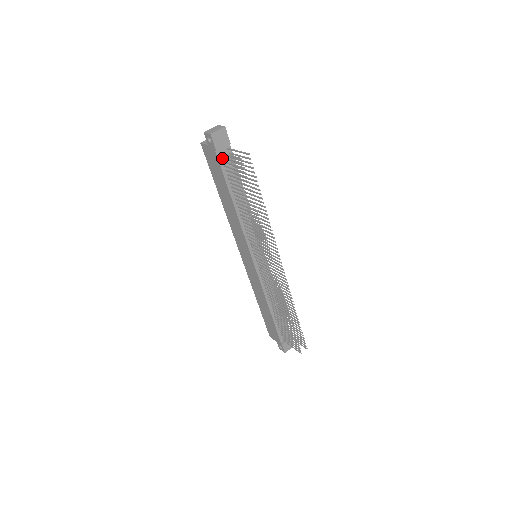
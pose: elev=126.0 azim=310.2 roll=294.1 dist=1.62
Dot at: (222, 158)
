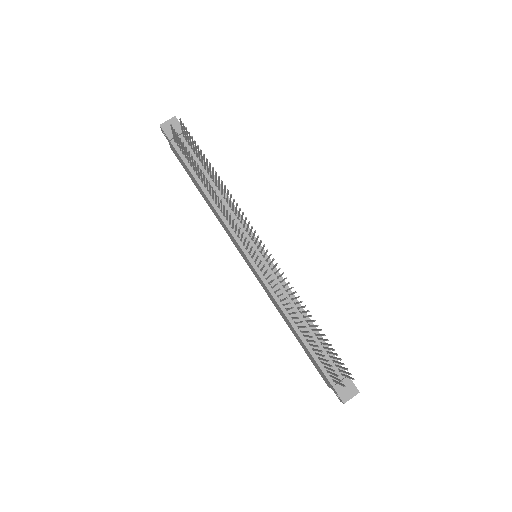
Dot at: occluded
